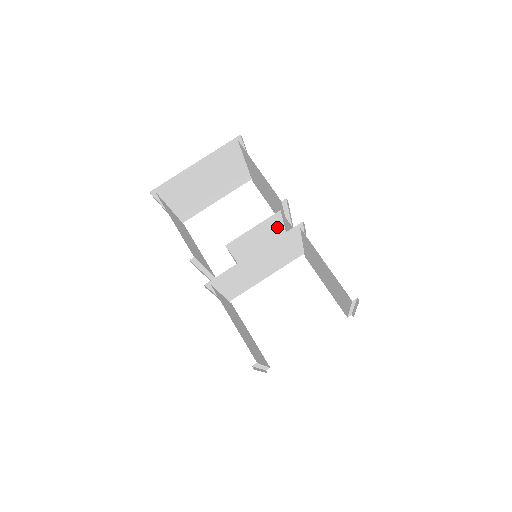
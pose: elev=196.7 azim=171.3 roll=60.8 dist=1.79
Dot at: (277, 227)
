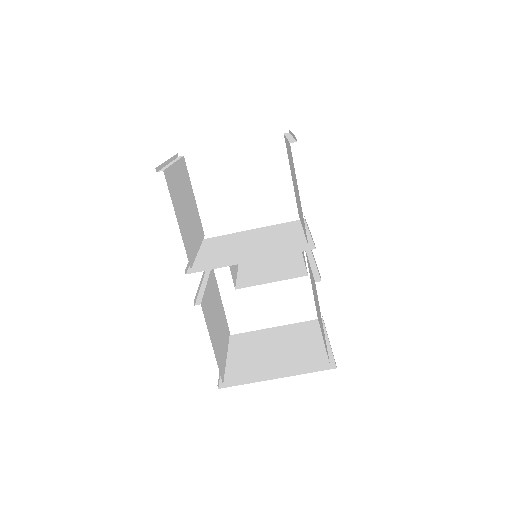
Dot at: (291, 236)
